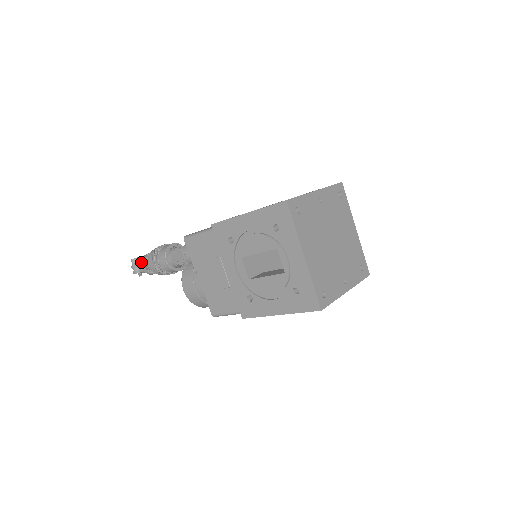
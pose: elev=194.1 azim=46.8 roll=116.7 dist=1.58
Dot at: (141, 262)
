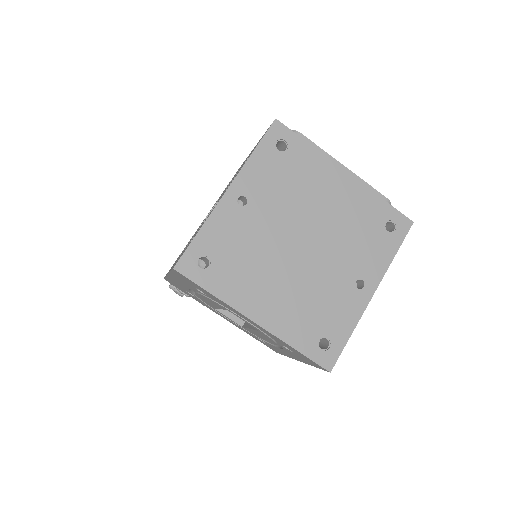
Dot at: occluded
